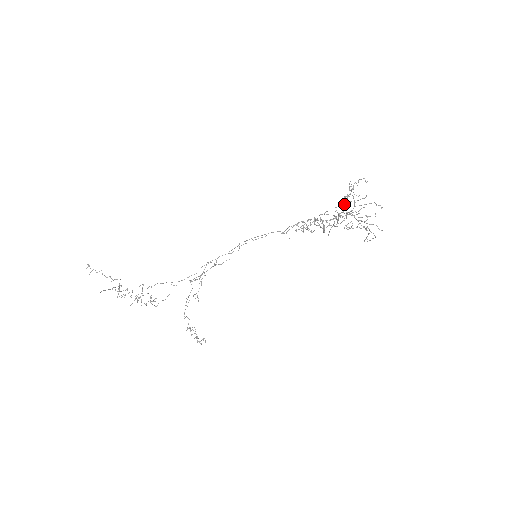
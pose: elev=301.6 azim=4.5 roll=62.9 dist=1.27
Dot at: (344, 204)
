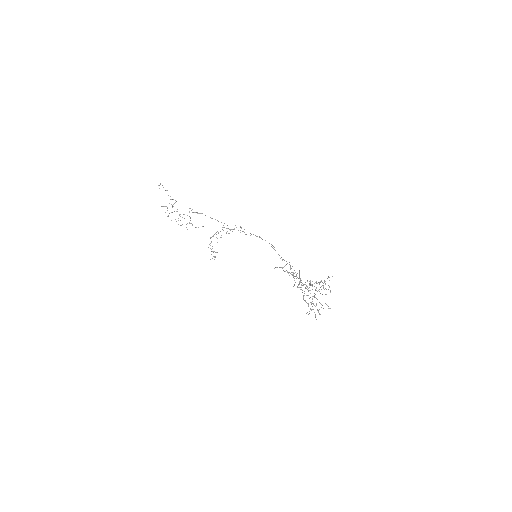
Dot at: occluded
